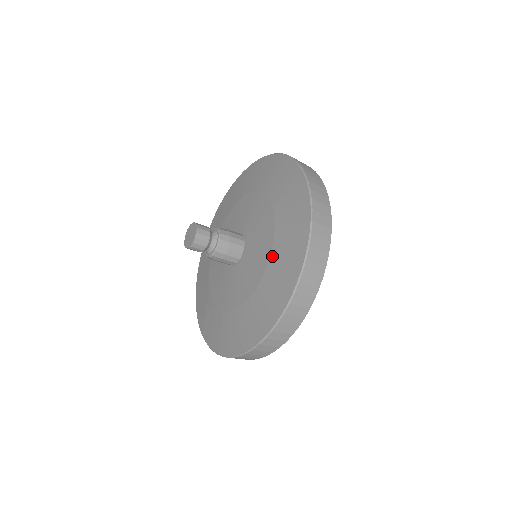
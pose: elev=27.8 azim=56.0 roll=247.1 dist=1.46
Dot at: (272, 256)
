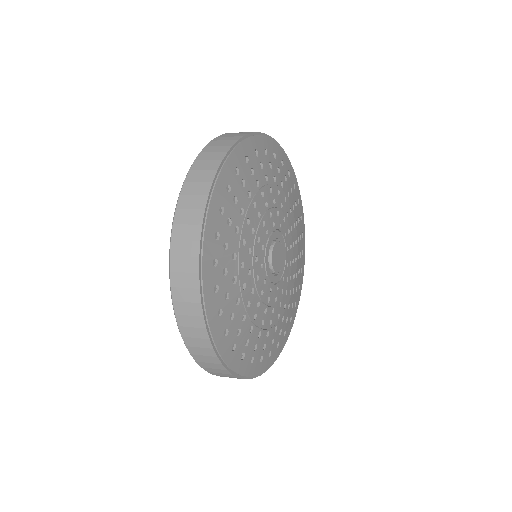
Dot at: occluded
